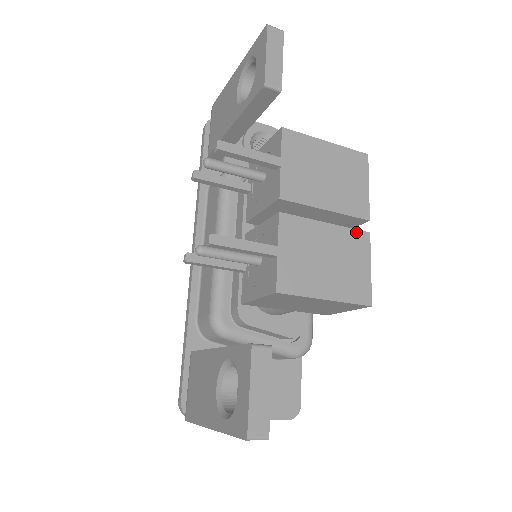
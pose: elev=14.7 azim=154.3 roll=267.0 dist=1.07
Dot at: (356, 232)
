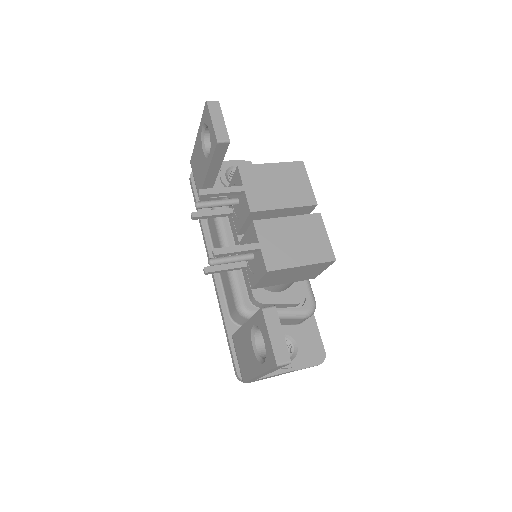
Dot at: (310, 216)
